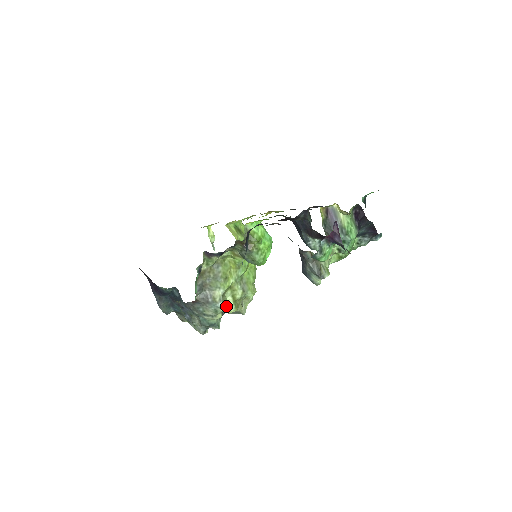
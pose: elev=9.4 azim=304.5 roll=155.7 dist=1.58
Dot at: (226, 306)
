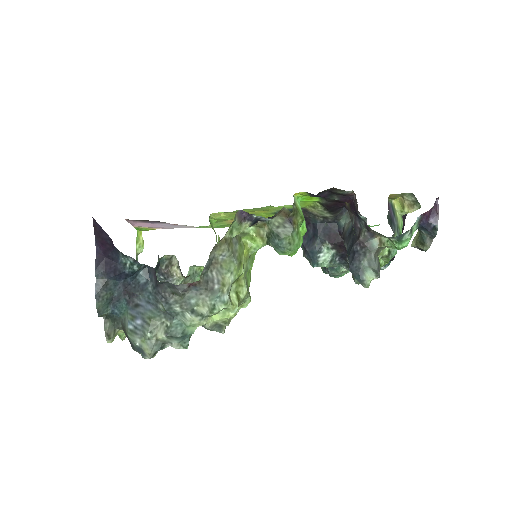
Dot at: (231, 303)
